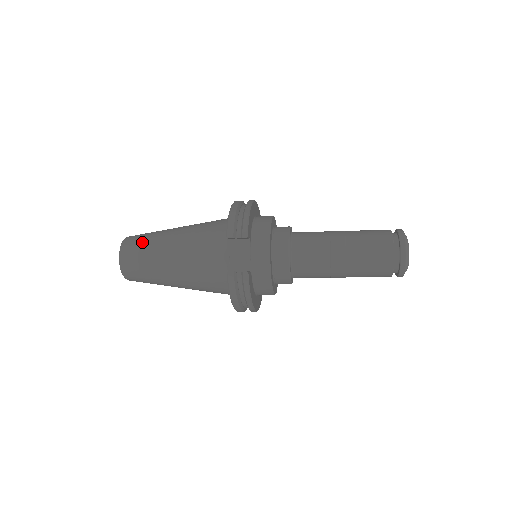
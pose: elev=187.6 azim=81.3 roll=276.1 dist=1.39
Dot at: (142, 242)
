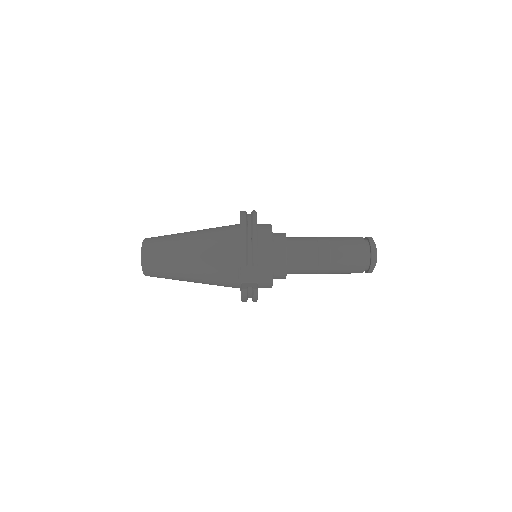
Dot at: (161, 254)
